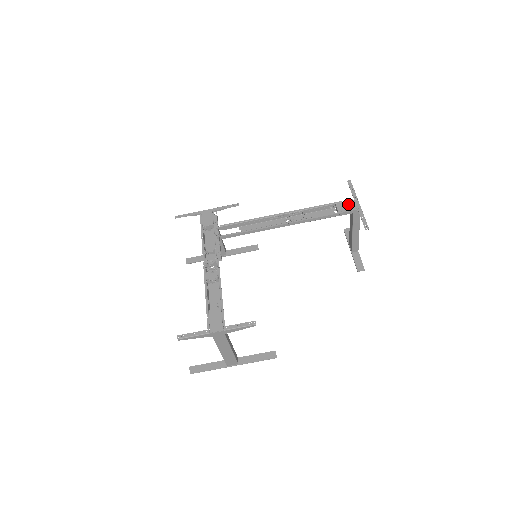
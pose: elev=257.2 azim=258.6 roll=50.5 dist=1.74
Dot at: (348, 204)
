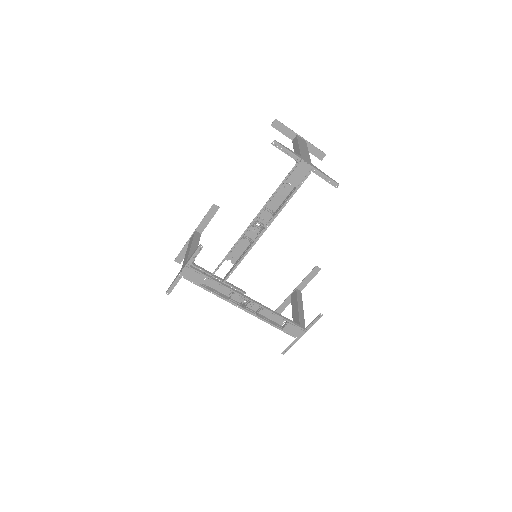
Dot at: (298, 173)
